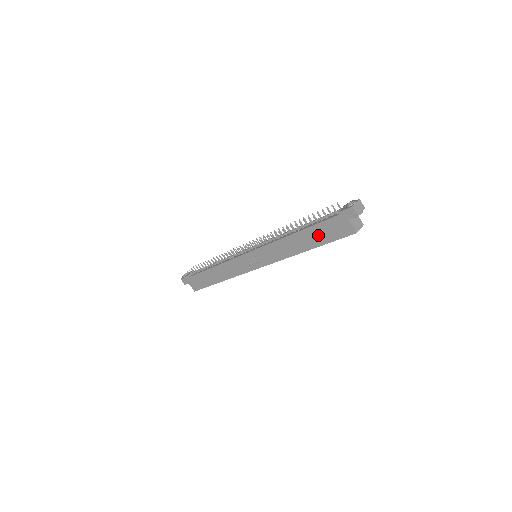
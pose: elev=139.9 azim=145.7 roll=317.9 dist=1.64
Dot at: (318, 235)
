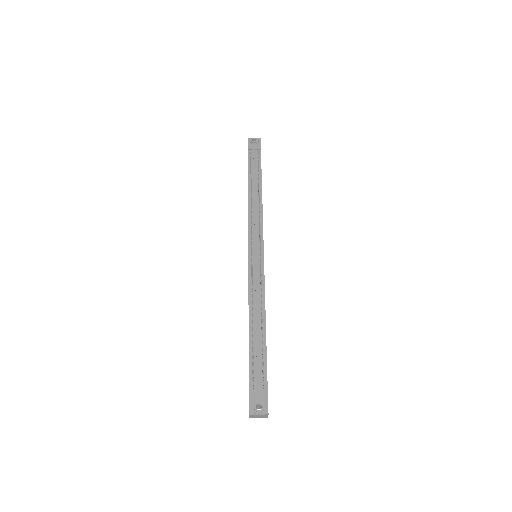
Dot at: occluded
